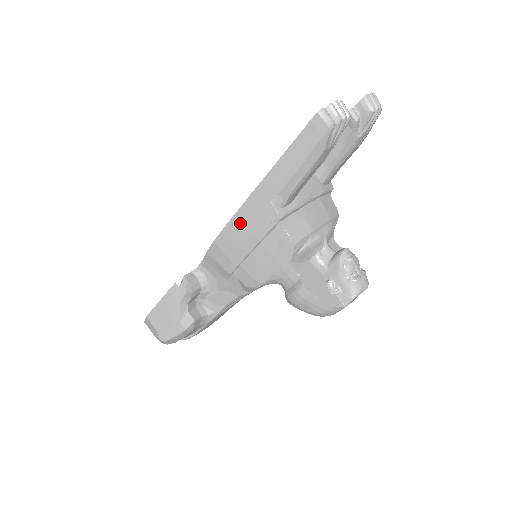
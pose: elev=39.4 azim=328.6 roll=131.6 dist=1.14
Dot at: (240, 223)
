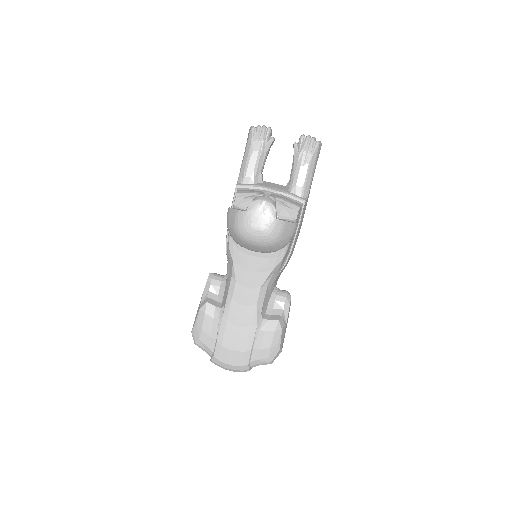
Dot at: occluded
